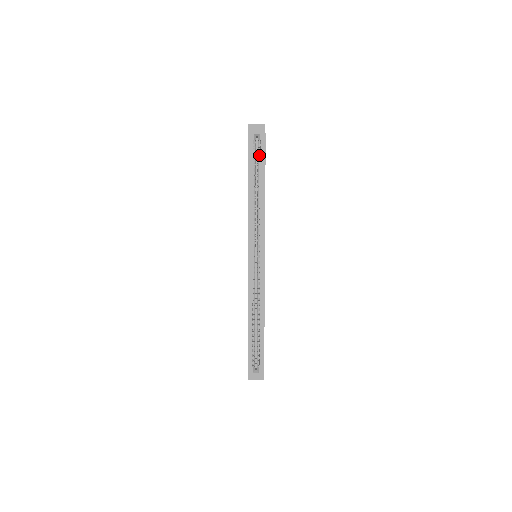
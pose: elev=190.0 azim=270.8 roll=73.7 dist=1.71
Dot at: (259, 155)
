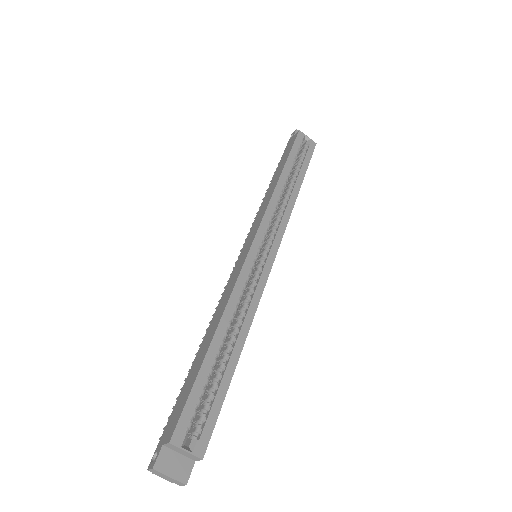
Dot at: (303, 155)
